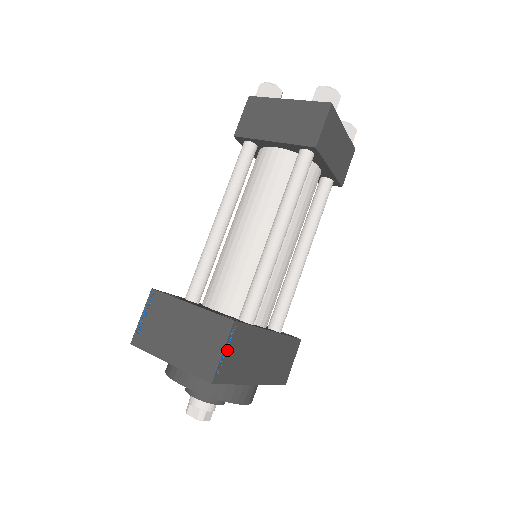
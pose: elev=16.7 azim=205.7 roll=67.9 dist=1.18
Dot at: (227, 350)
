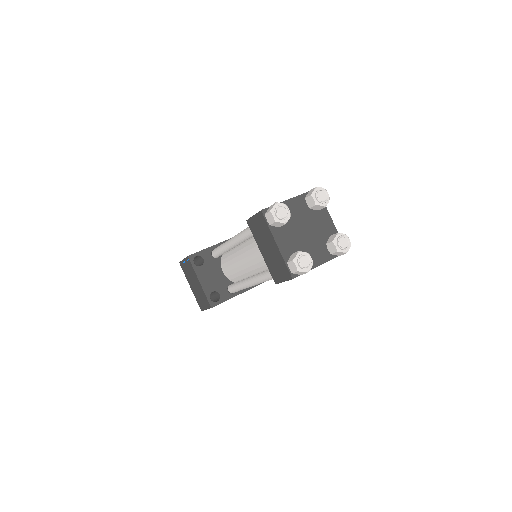
Dot at: occluded
